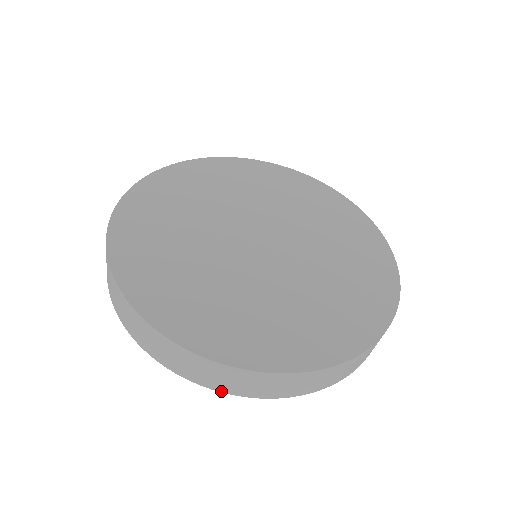
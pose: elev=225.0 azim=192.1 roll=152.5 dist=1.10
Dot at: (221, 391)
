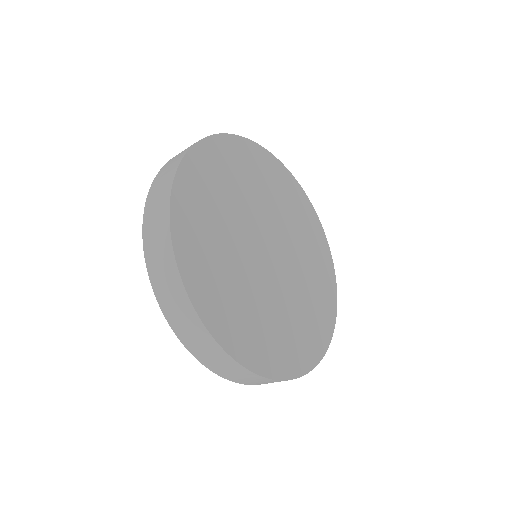
Dot at: occluded
